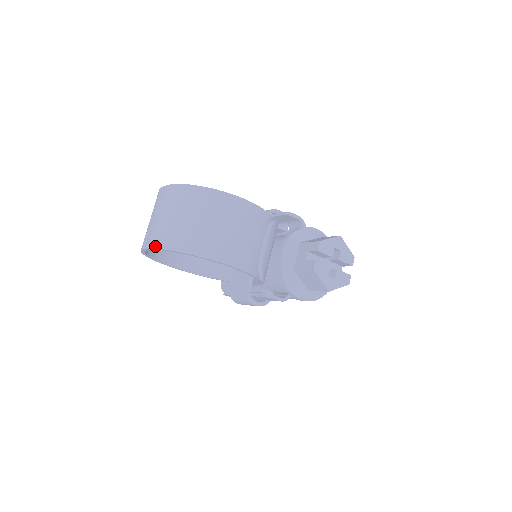
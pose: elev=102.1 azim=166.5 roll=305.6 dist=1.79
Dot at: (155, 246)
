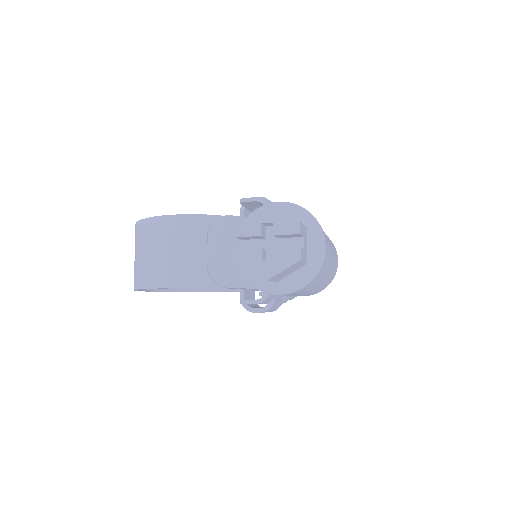
Dot at: occluded
